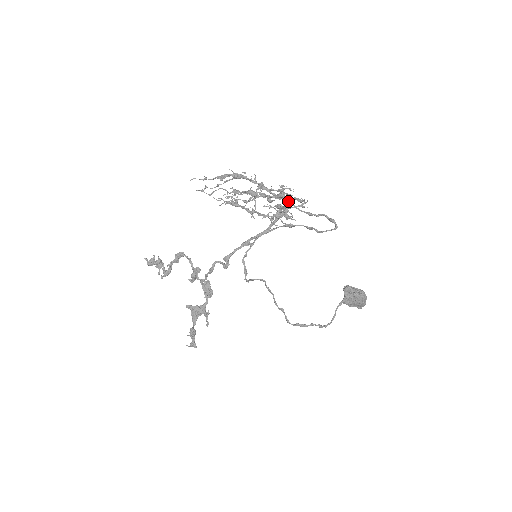
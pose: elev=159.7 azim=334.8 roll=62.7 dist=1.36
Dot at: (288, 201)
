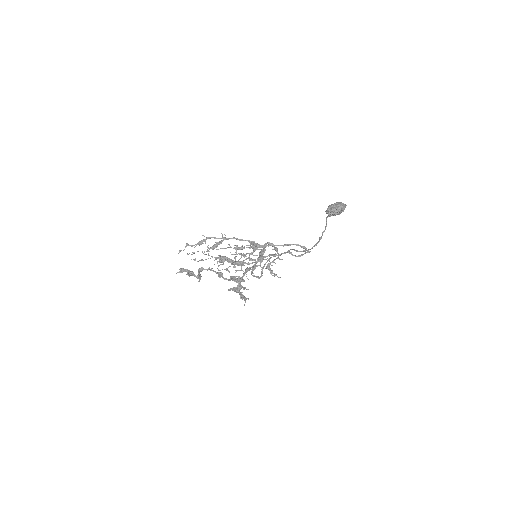
Dot at: occluded
